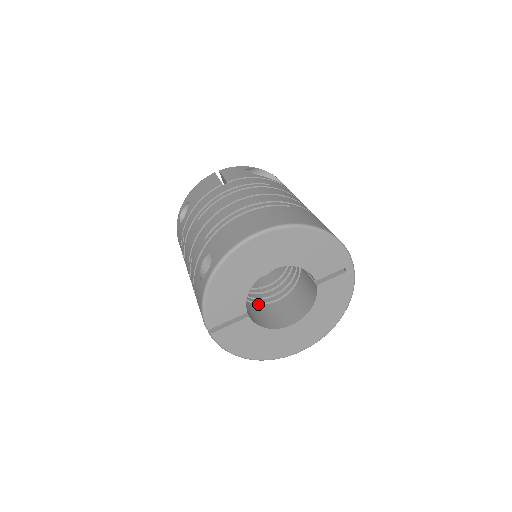
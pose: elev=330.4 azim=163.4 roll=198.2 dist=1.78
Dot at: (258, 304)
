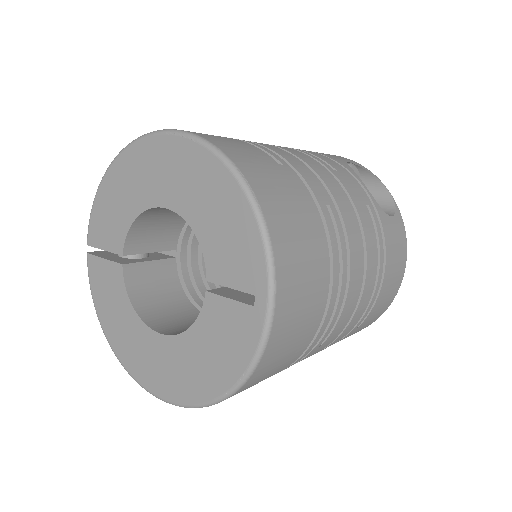
Dot at: (189, 299)
